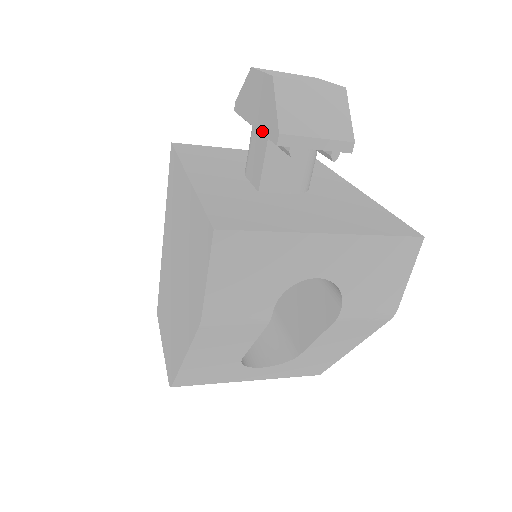
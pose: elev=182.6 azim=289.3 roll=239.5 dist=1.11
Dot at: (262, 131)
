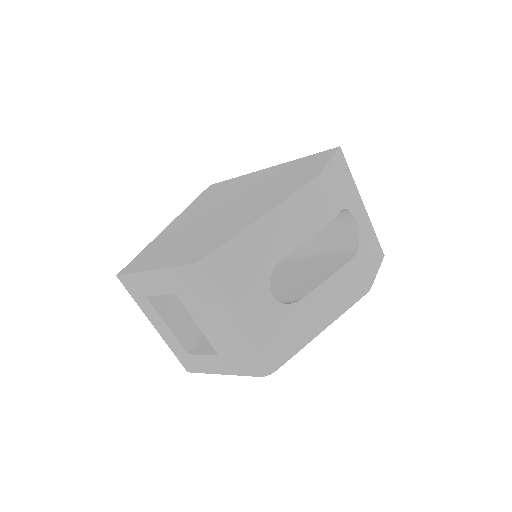
Dot at: occluded
